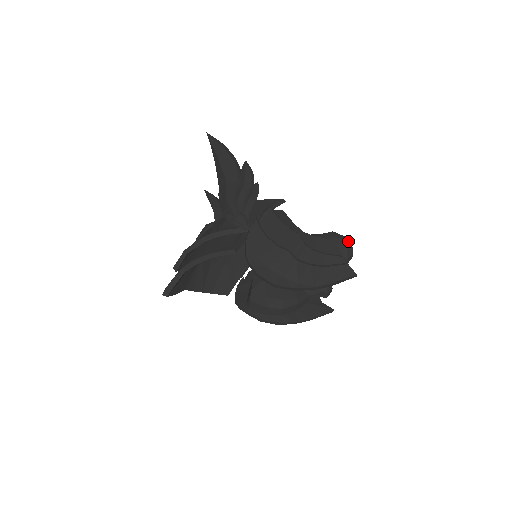
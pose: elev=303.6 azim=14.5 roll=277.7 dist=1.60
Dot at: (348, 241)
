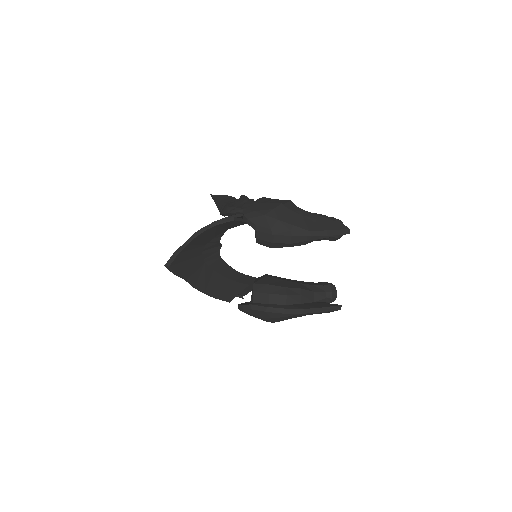
Dot at: occluded
